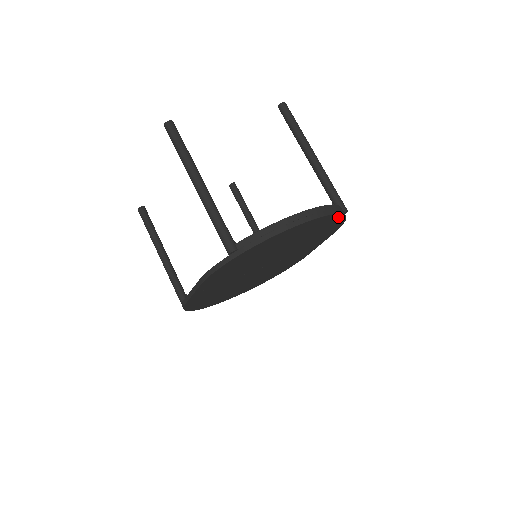
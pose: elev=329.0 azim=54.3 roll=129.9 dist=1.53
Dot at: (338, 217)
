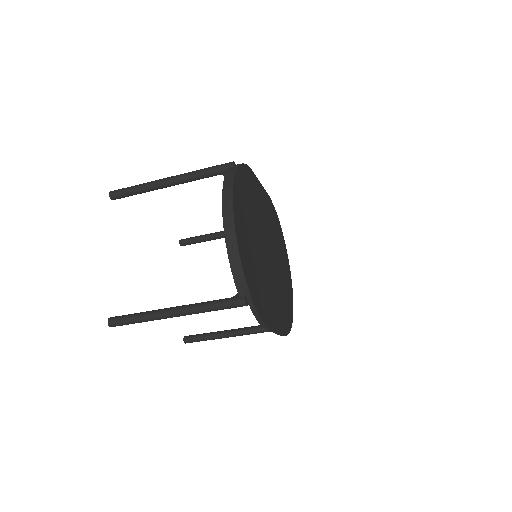
Dot at: (237, 178)
